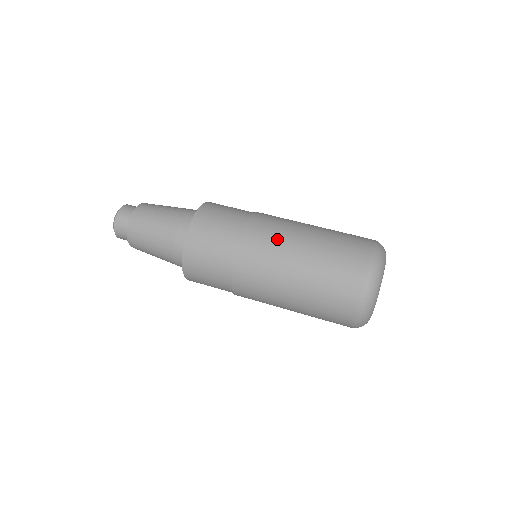
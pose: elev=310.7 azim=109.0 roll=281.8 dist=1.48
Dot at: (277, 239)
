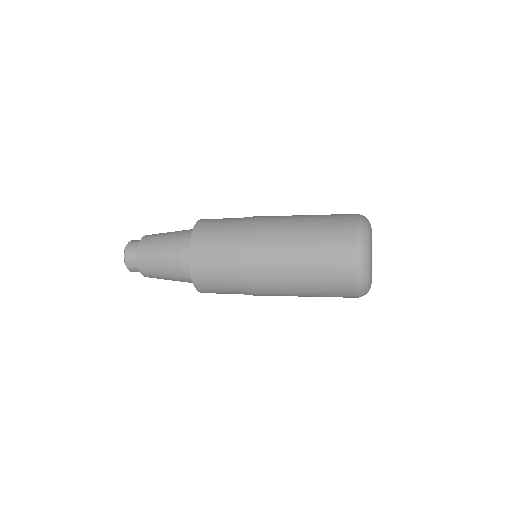
Dot at: occluded
